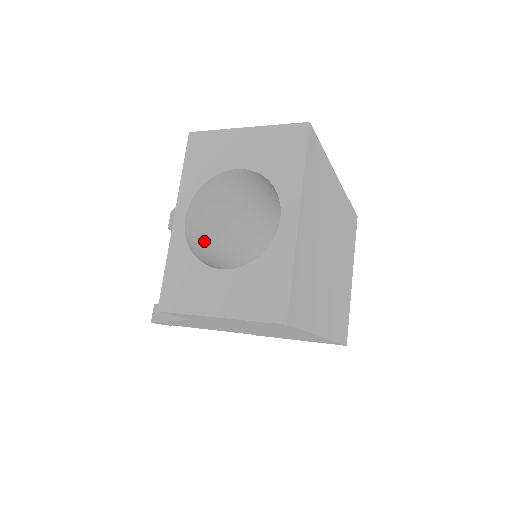
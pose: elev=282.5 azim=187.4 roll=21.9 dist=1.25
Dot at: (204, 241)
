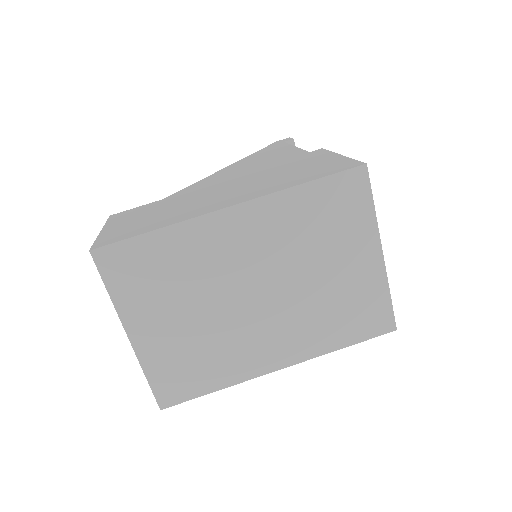
Dot at: occluded
